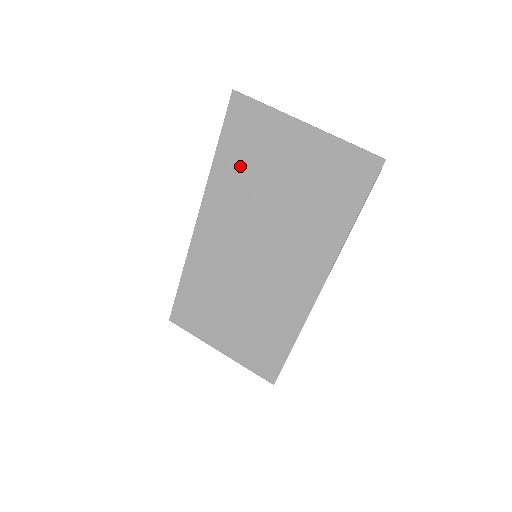
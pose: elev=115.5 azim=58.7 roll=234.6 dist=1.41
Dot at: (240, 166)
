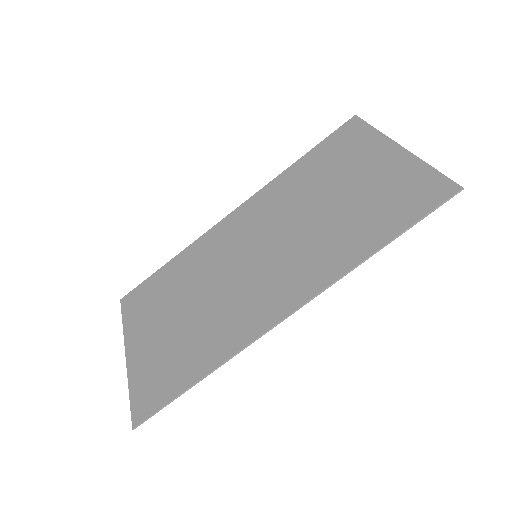
Dot at: (313, 171)
